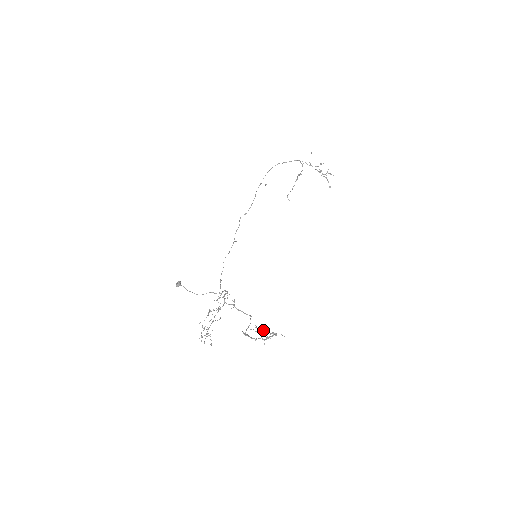
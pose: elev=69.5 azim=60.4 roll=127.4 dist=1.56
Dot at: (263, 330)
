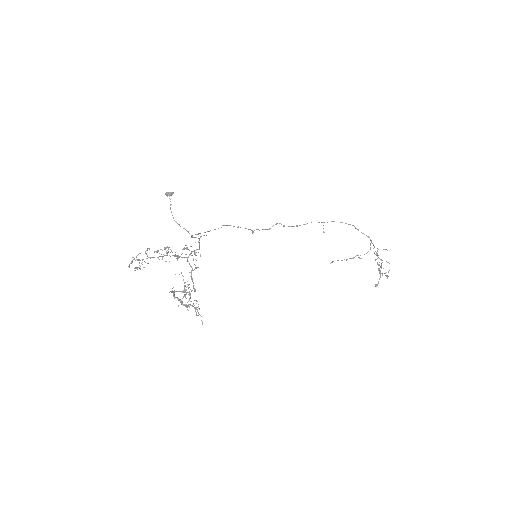
Dot at: occluded
